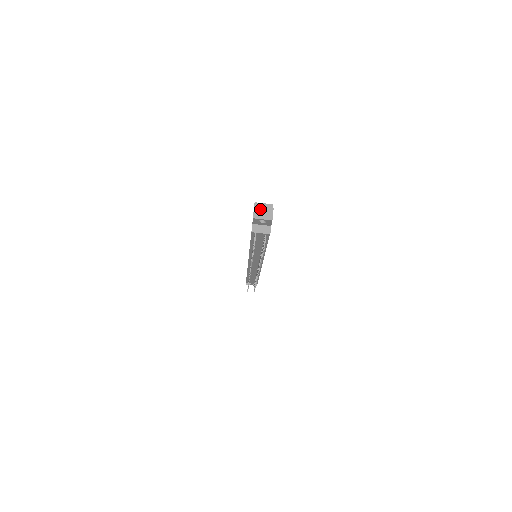
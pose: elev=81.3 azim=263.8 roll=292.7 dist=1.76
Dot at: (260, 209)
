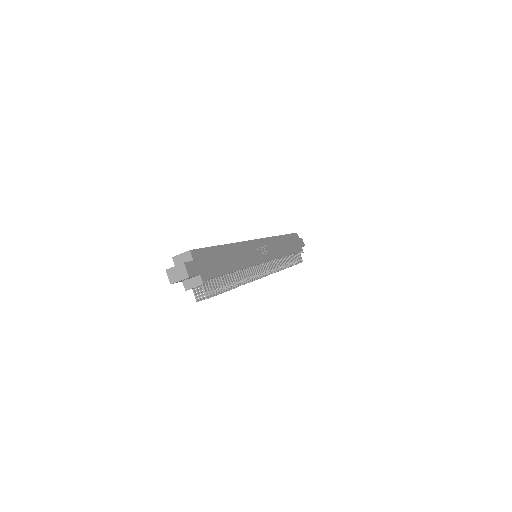
Dot at: (172, 271)
